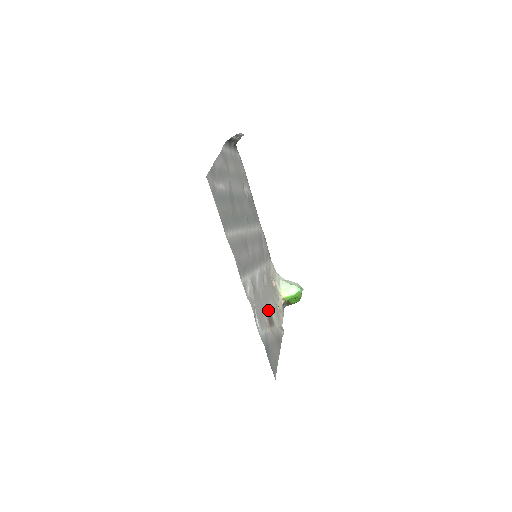
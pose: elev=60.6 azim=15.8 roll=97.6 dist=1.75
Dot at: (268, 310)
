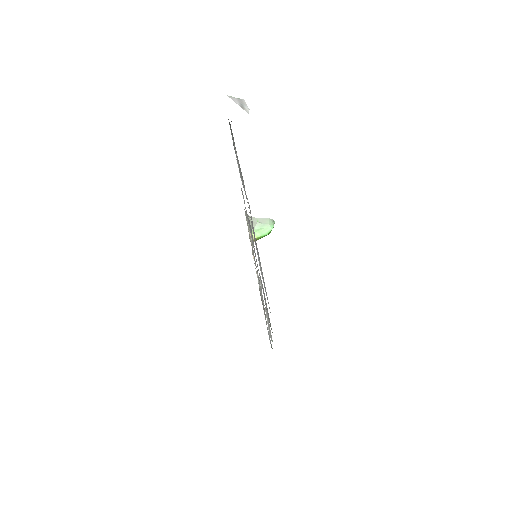
Dot at: occluded
